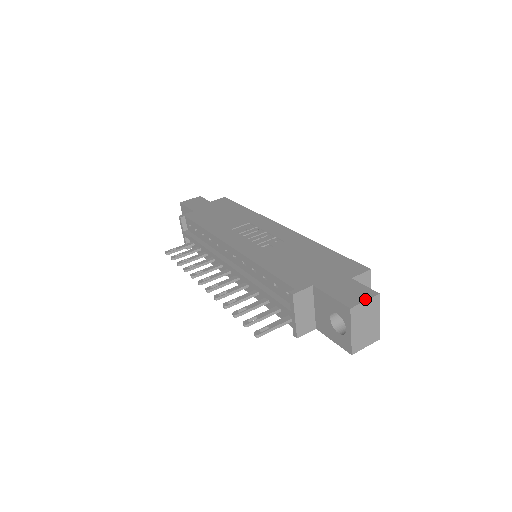
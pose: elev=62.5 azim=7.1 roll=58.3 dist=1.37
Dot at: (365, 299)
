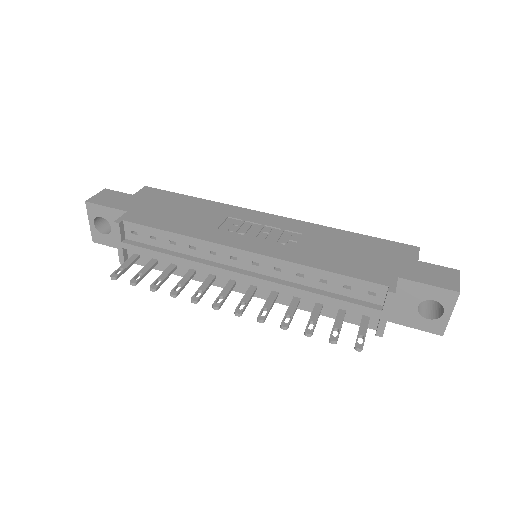
Dot at: (458, 279)
